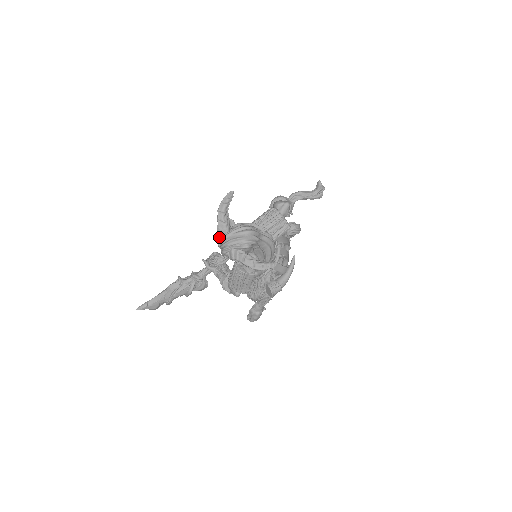
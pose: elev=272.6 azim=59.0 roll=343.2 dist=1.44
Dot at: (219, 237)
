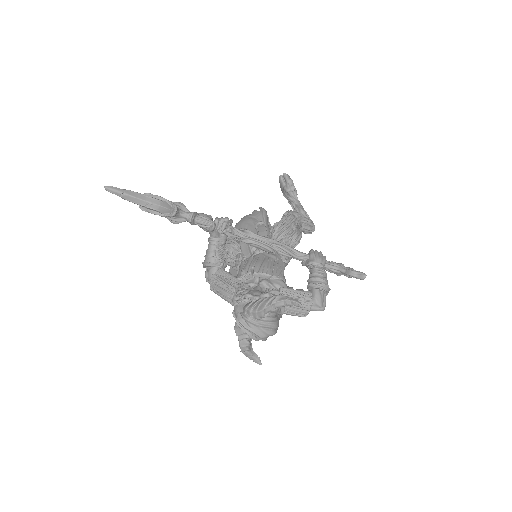
Dot at: (247, 312)
